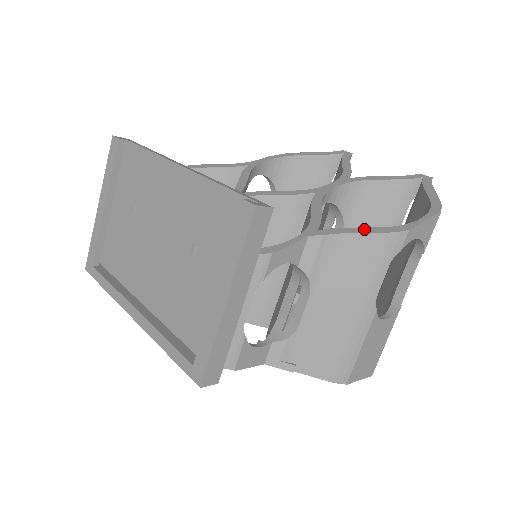
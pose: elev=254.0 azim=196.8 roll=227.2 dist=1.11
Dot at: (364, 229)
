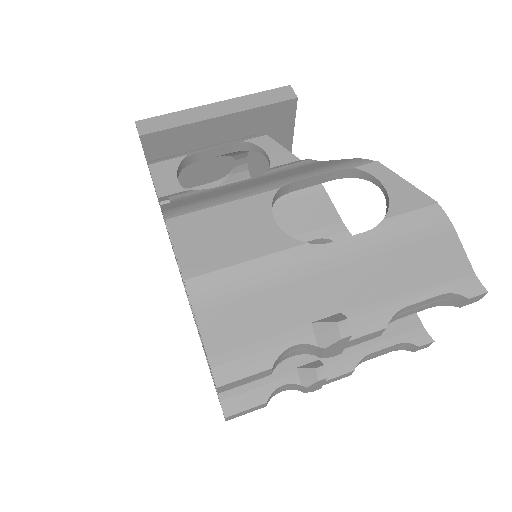
Dot at: occluded
